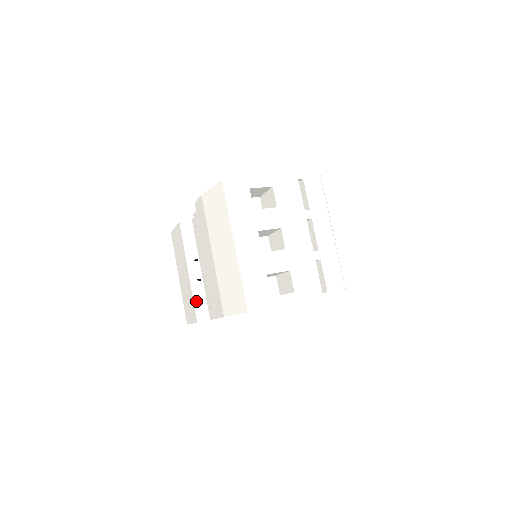
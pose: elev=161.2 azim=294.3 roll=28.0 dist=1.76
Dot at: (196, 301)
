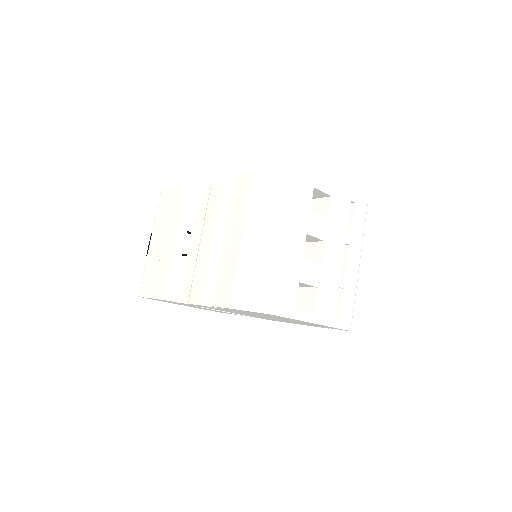
Dot at: (172, 276)
